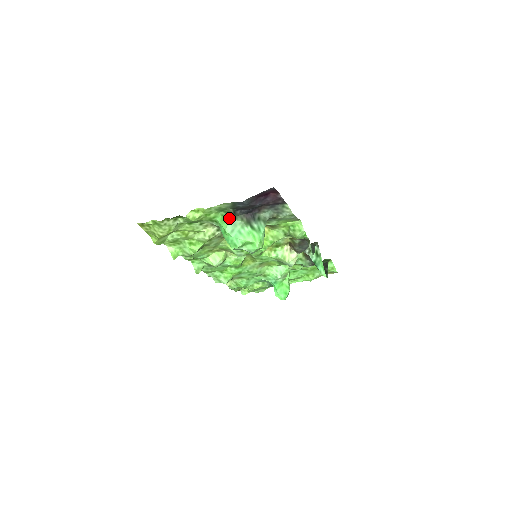
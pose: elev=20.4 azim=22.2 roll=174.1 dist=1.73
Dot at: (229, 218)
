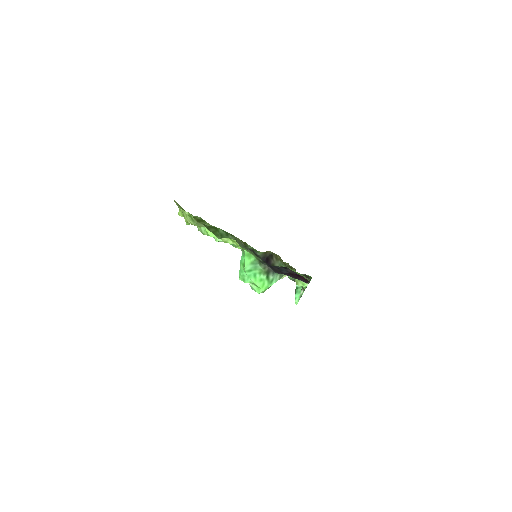
Dot at: (255, 260)
